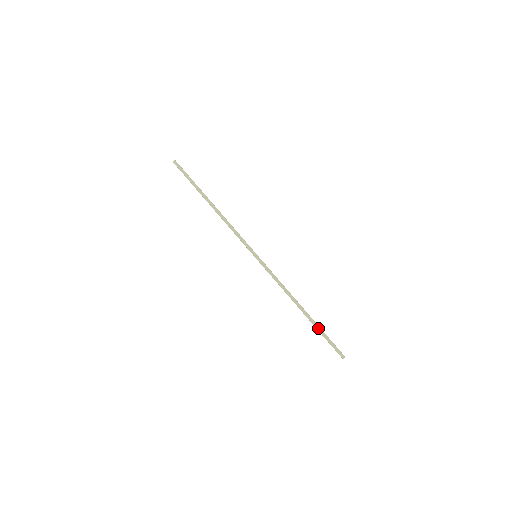
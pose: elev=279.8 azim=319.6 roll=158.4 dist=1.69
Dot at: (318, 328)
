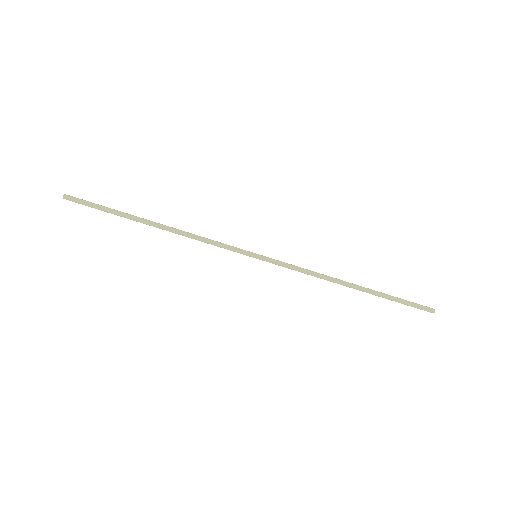
Dot at: (385, 296)
